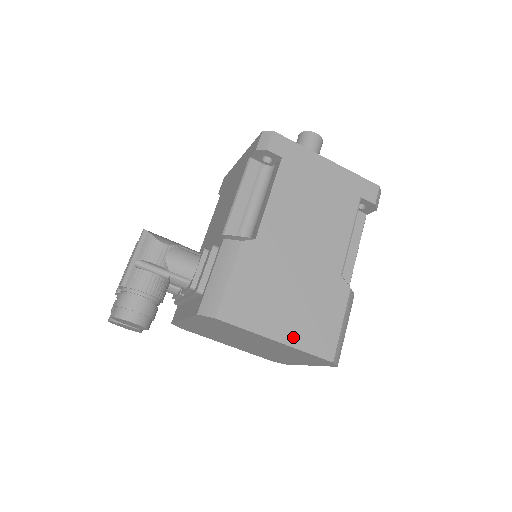
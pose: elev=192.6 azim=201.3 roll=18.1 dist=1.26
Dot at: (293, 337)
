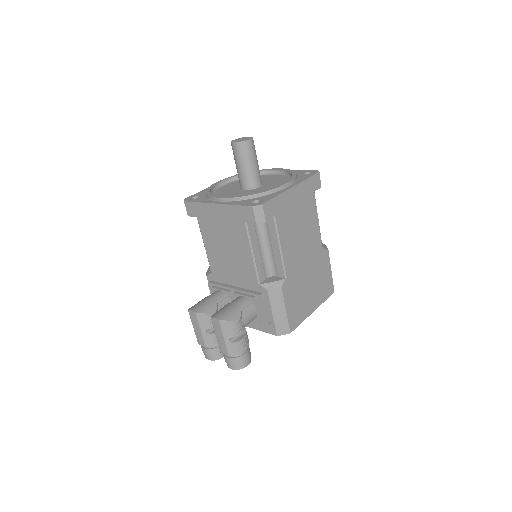
Dot at: (318, 302)
